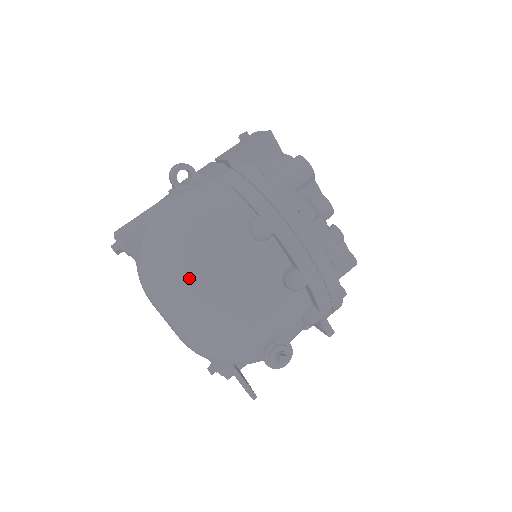
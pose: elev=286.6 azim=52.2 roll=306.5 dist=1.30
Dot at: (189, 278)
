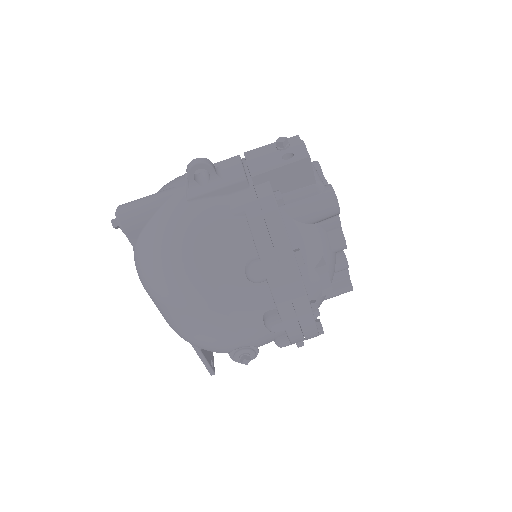
Dot at: (174, 291)
